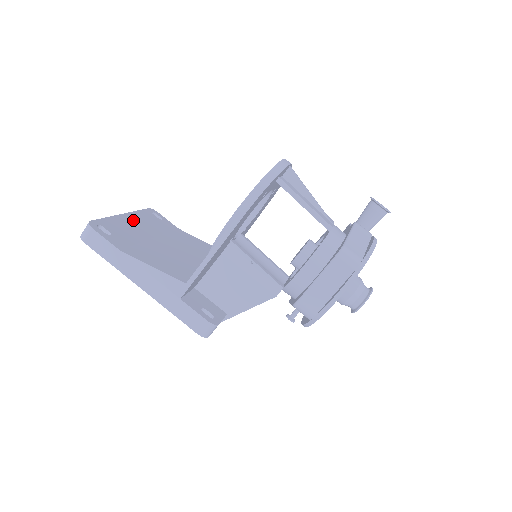
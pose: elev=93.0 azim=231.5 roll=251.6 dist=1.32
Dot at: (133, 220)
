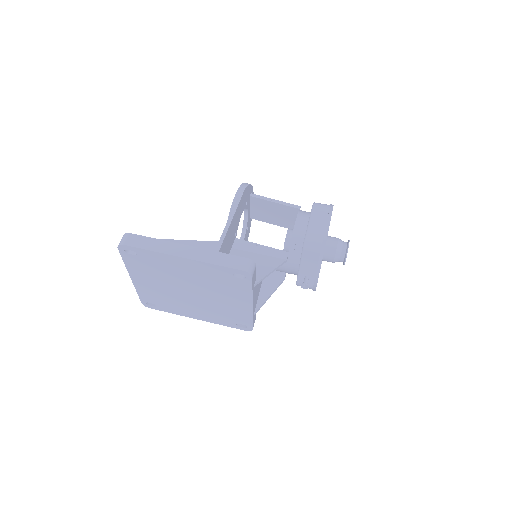
Dot at: occluded
